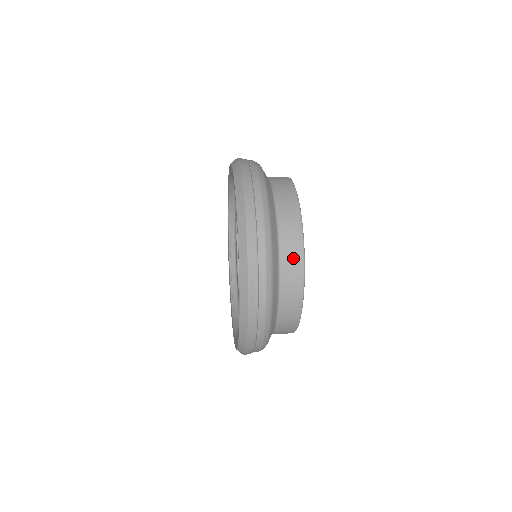
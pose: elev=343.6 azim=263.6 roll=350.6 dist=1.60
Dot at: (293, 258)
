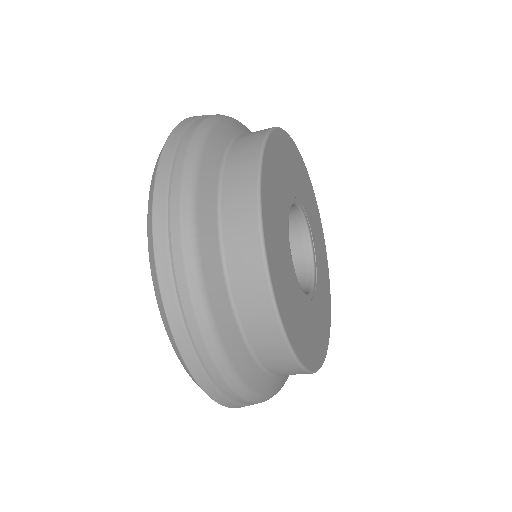
Dot at: (254, 298)
